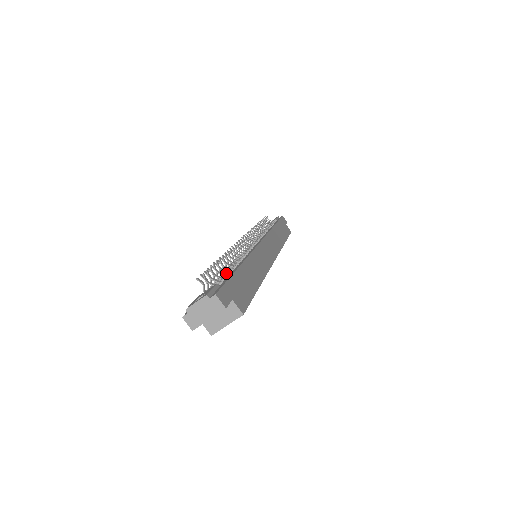
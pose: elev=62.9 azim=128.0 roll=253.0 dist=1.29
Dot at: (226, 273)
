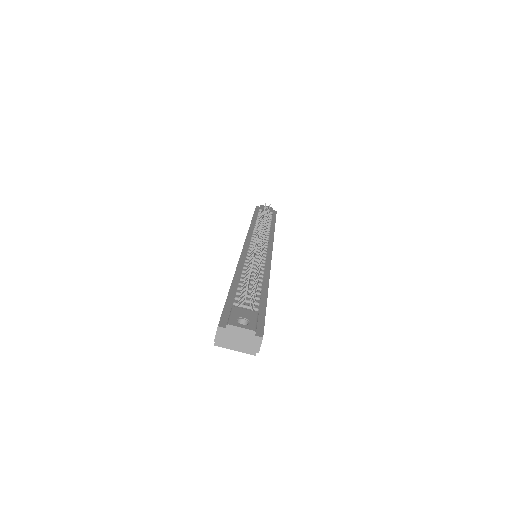
Dot at: occluded
